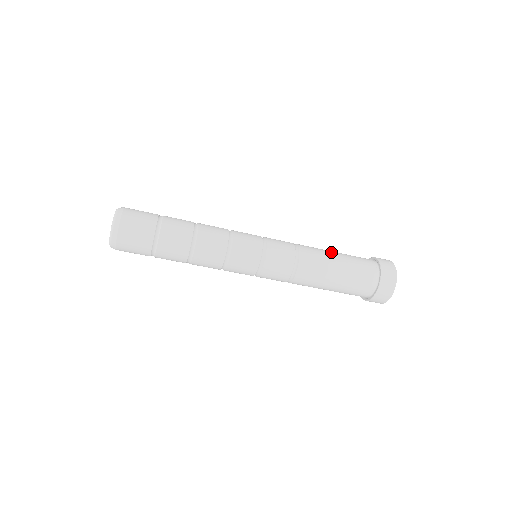
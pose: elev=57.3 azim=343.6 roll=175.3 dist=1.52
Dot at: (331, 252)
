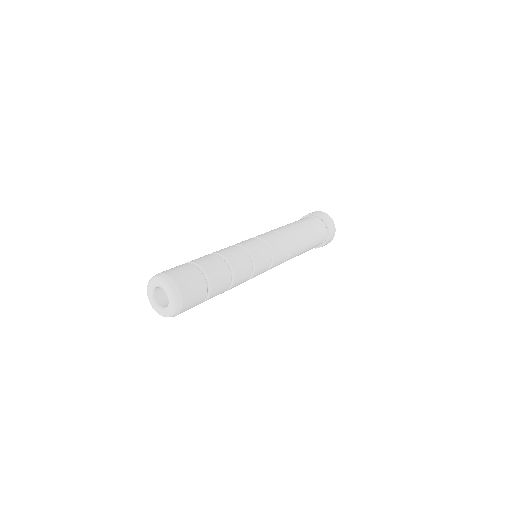
Dot at: (287, 224)
